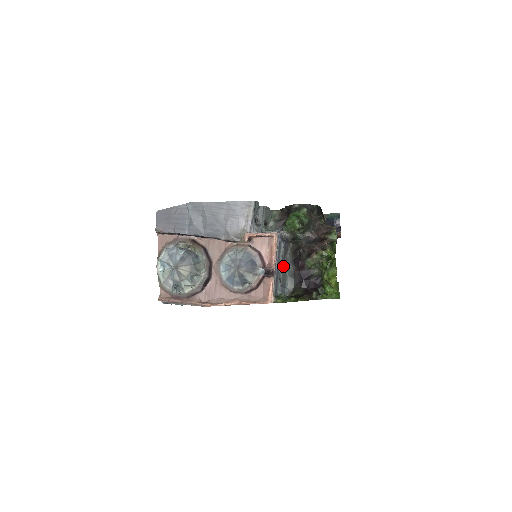
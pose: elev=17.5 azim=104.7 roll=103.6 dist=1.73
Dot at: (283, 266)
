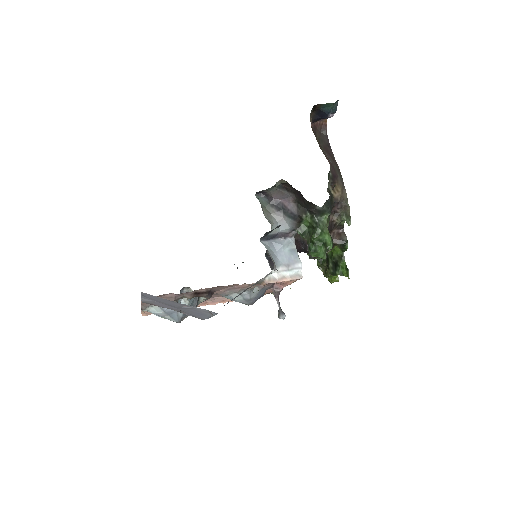
Dot at: occluded
